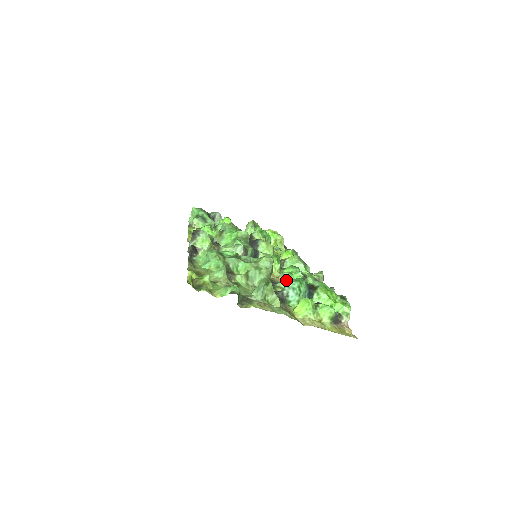
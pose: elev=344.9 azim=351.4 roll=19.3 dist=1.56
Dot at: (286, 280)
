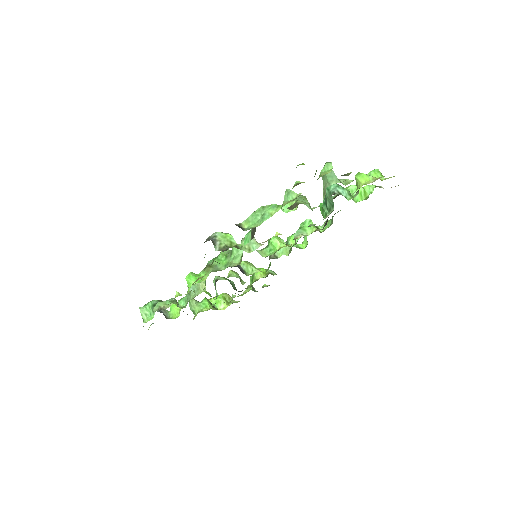
Dot at: (304, 234)
